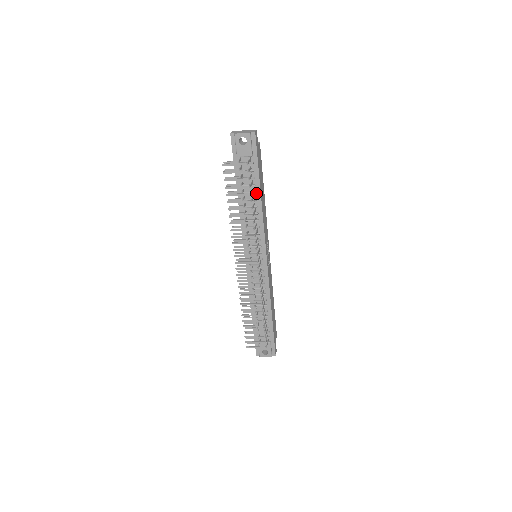
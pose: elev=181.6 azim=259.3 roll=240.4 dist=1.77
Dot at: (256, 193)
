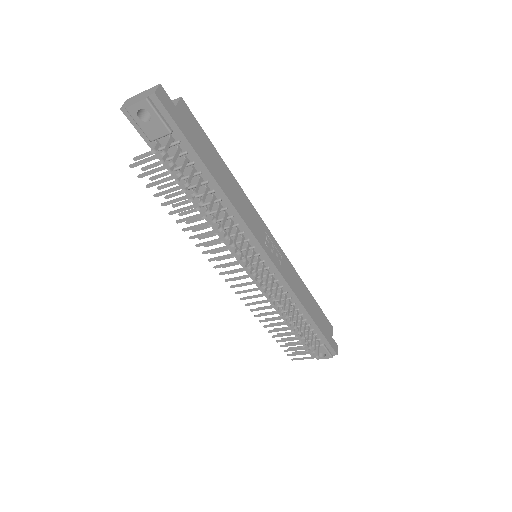
Dot at: (209, 182)
